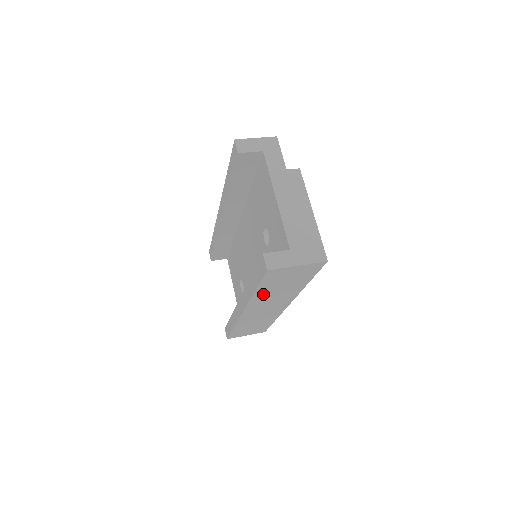
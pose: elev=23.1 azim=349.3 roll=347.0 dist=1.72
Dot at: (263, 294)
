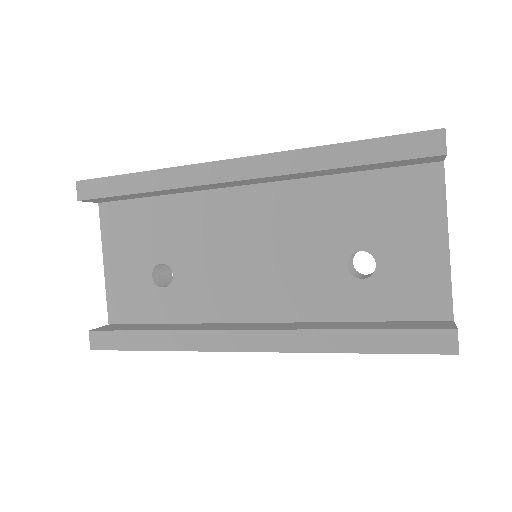
Dot at: occluded
